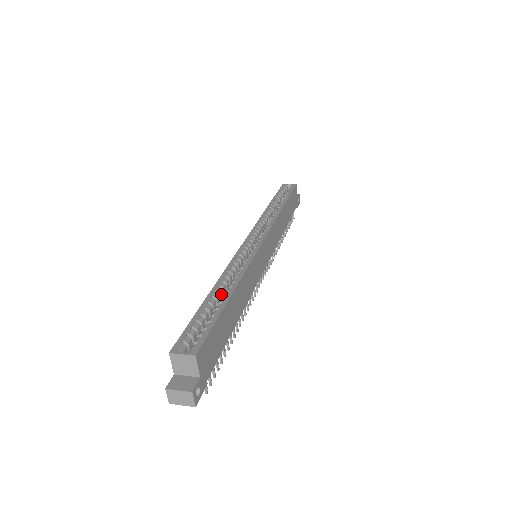
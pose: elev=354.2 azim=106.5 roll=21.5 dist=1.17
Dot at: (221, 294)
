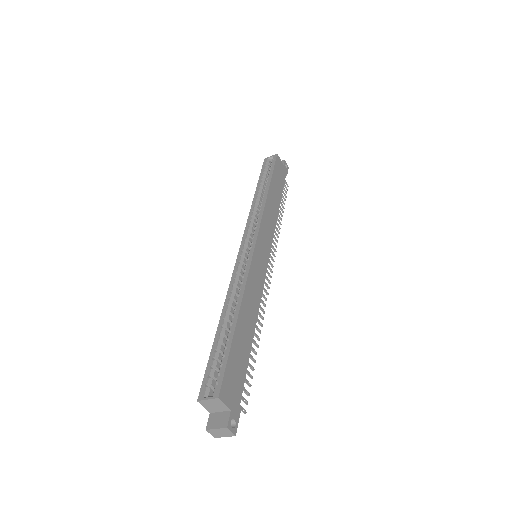
Dot at: (230, 319)
